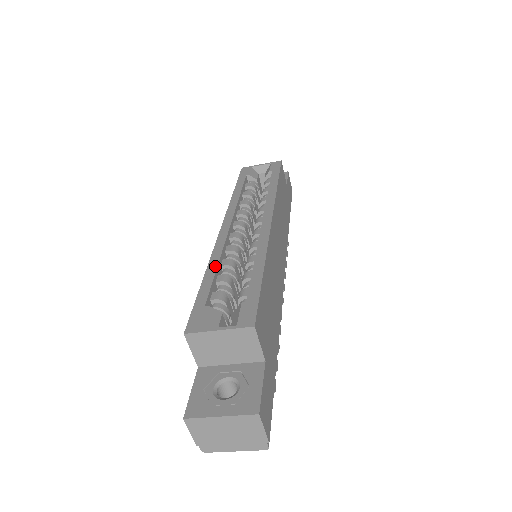
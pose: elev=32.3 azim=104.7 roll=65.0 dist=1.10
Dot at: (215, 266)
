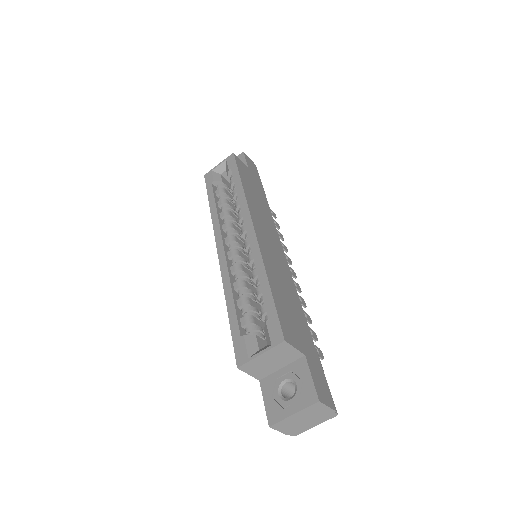
Dot at: (231, 294)
